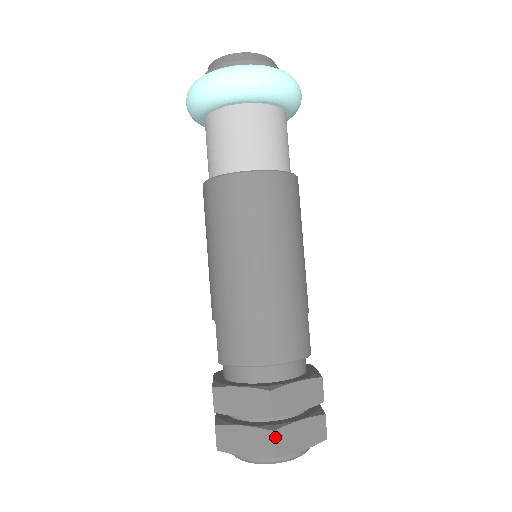
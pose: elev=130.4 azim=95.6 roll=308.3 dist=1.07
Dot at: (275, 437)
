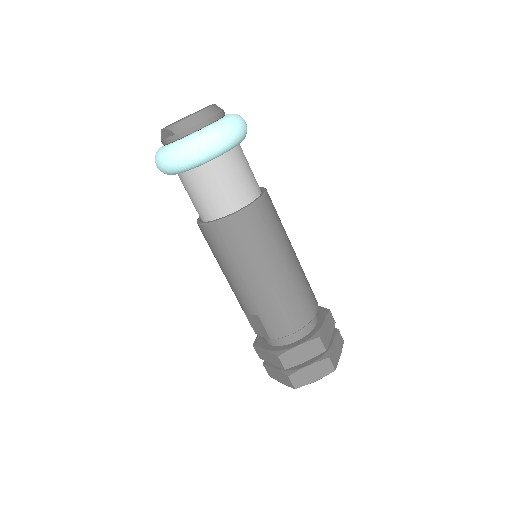
Dot at: (331, 360)
